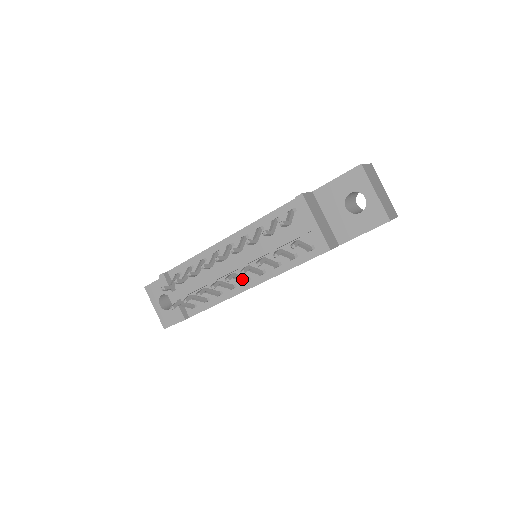
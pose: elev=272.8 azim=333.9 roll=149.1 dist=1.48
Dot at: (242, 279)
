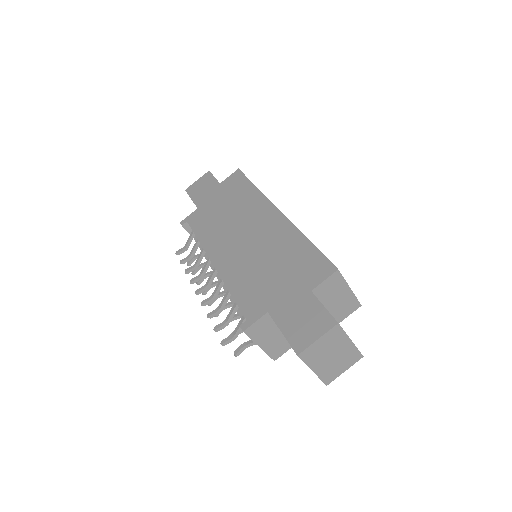
Dot at: occluded
